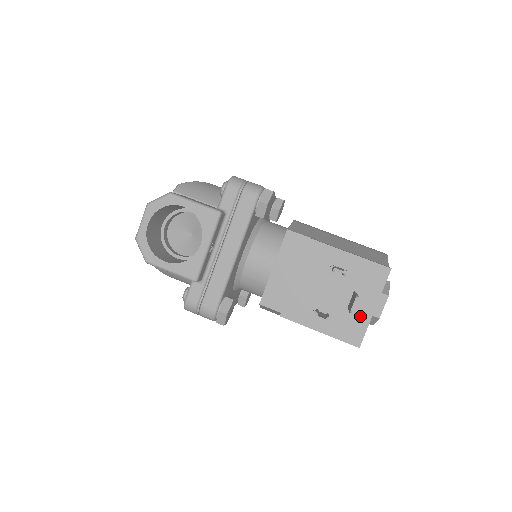
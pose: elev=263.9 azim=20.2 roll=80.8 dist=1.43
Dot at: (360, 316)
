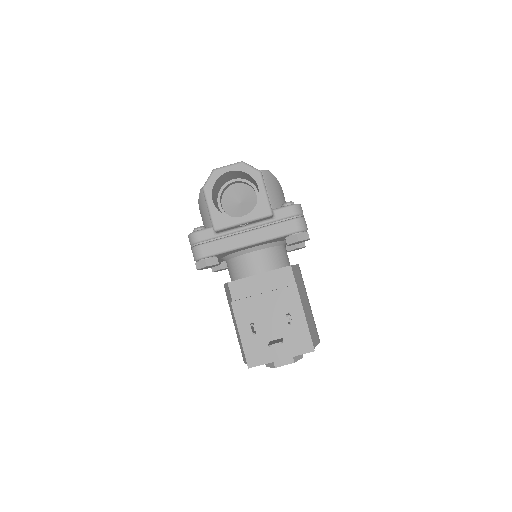
Dot at: (269, 354)
